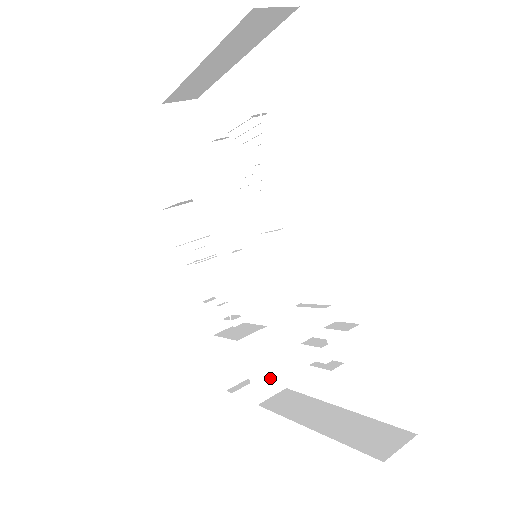
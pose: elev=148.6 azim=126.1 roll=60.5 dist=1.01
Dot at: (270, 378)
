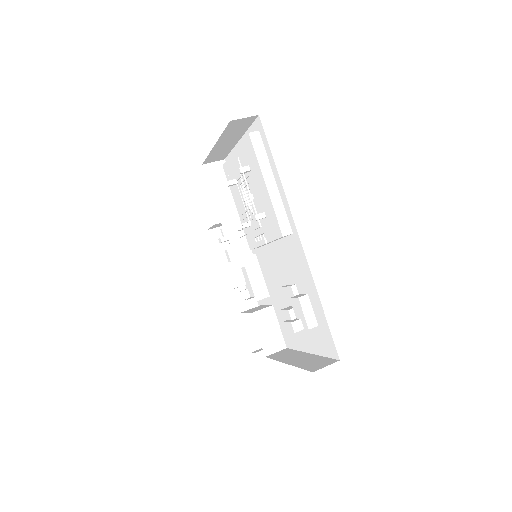
Dot at: (275, 340)
